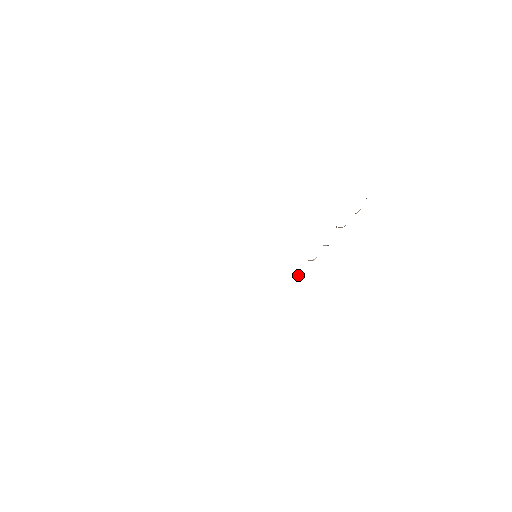
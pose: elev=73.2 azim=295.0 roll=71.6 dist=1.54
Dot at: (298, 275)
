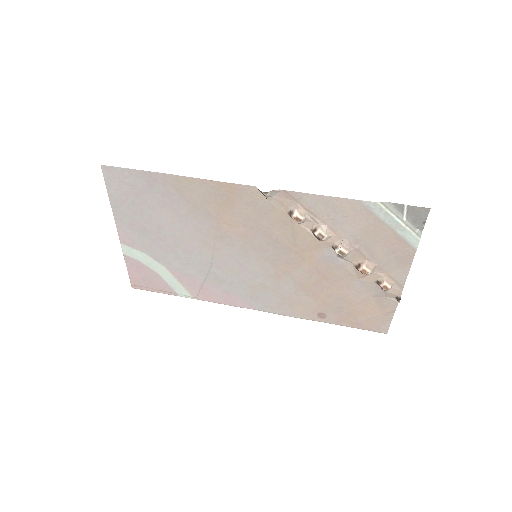
Dot at: (300, 211)
